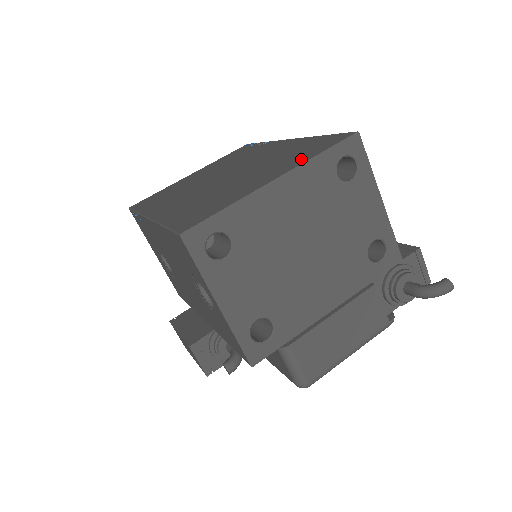
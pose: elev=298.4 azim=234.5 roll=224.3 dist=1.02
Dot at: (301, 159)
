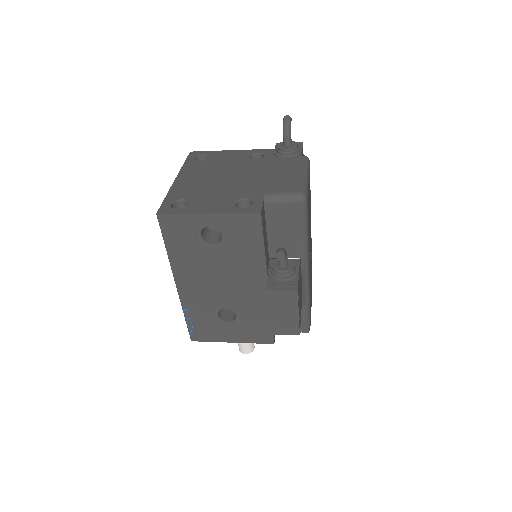
Dot at: occluded
